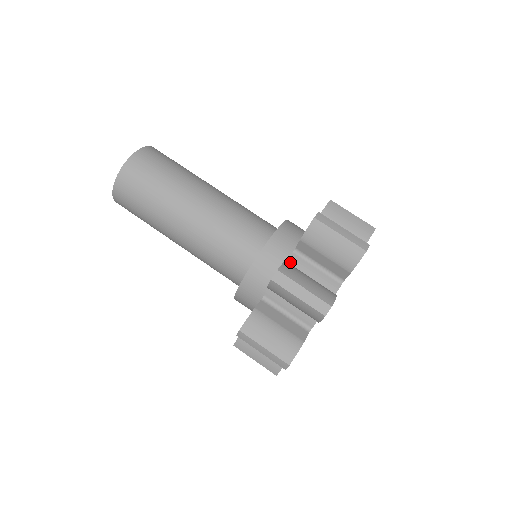
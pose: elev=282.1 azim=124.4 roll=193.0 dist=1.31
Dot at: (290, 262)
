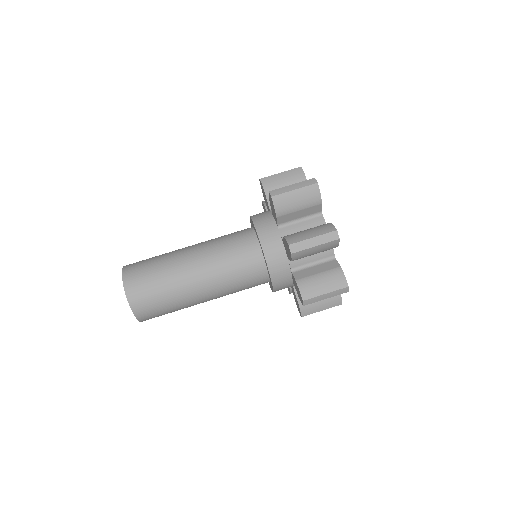
Dot at: (293, 267)
